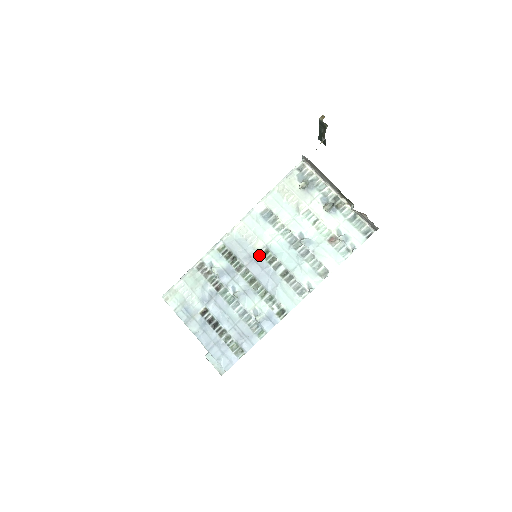
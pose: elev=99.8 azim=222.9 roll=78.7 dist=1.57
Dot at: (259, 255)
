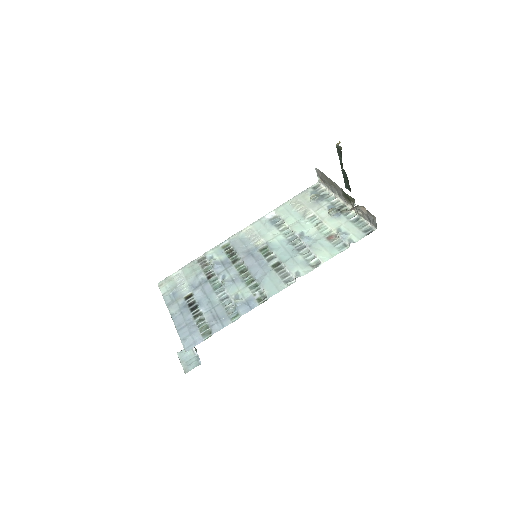
Dot at: (257, 250)
